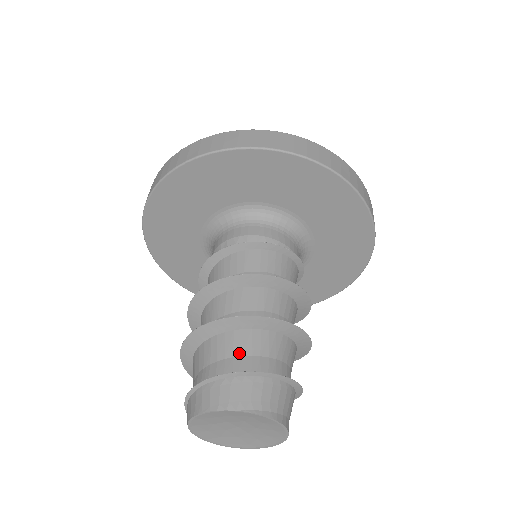
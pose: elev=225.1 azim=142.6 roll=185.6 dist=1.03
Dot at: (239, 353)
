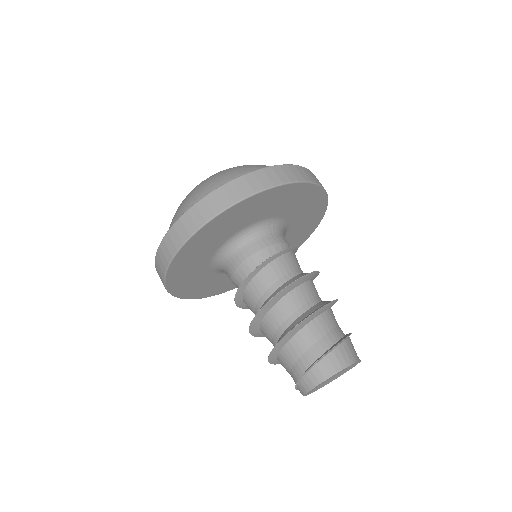
Dot at: (324, 333)
